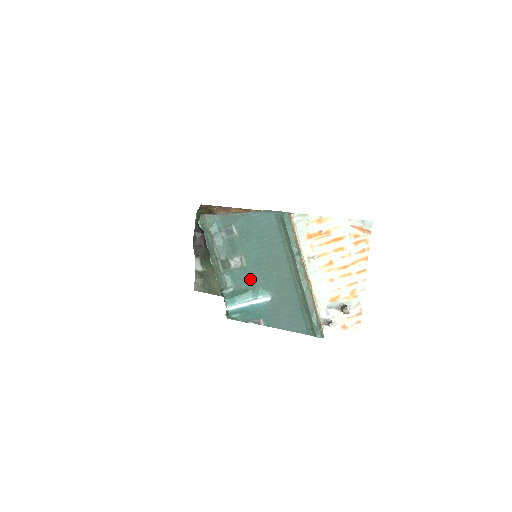
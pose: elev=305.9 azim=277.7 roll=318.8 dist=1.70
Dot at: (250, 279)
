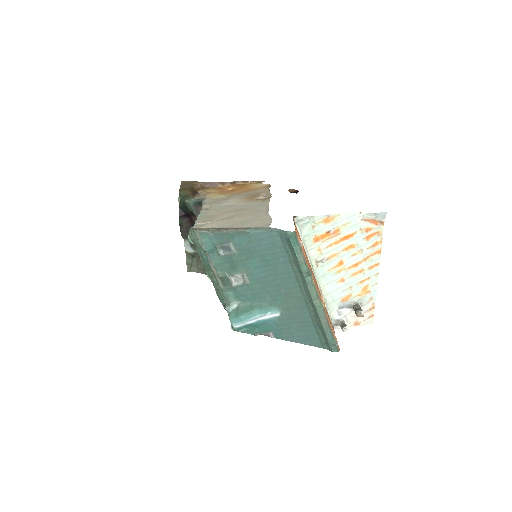
Dot at: (255, 296)
